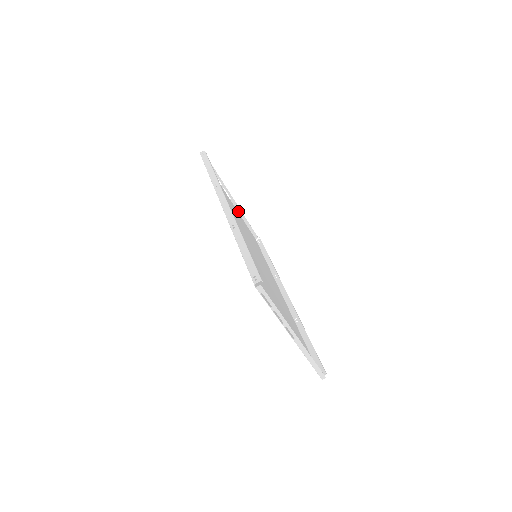
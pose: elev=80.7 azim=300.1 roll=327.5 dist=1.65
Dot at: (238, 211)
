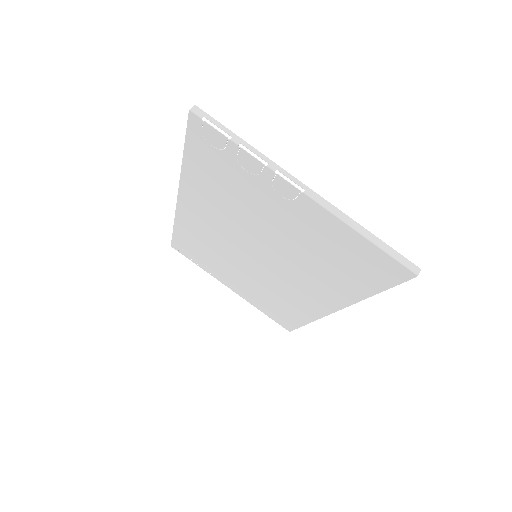
Dot at: (247, 301)
